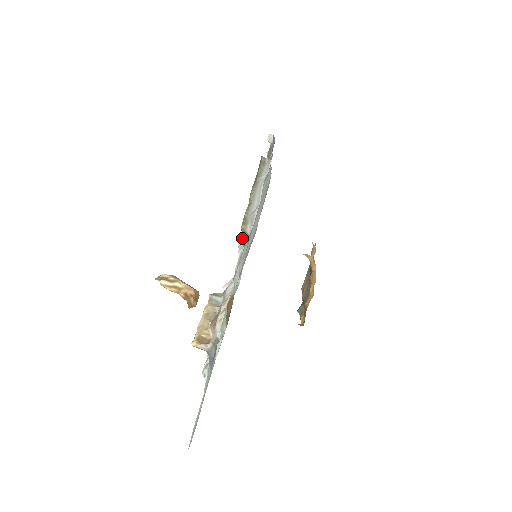
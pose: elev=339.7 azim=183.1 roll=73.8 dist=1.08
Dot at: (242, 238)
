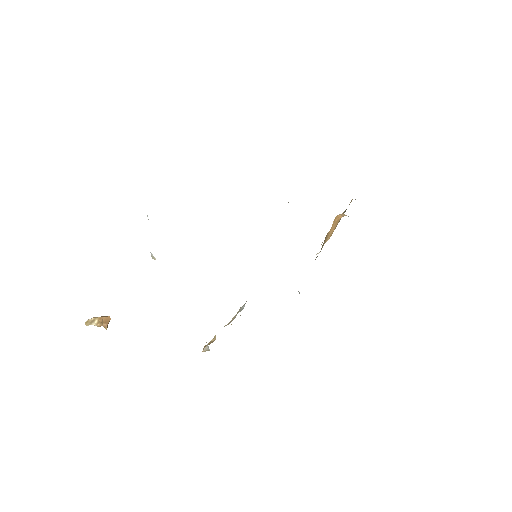
Dot at: occluded
